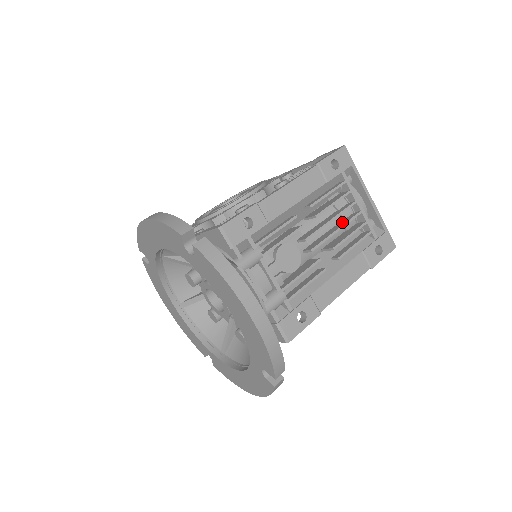
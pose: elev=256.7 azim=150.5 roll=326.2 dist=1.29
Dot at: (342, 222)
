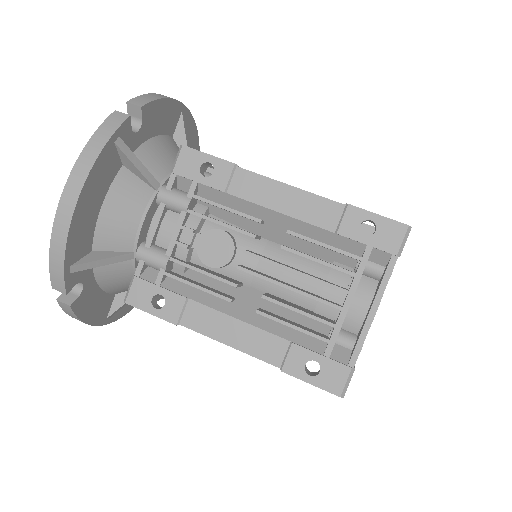
Dot at: (312, 293)
